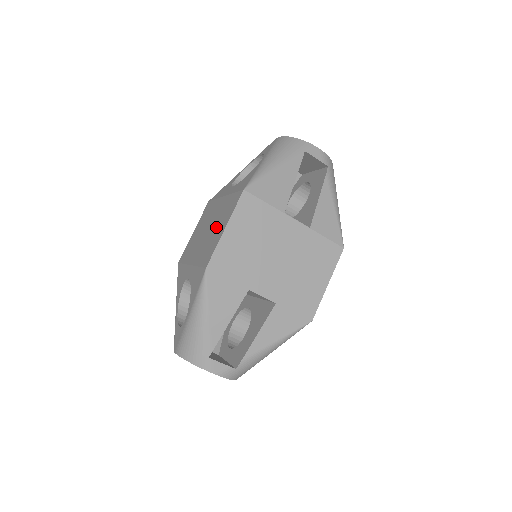
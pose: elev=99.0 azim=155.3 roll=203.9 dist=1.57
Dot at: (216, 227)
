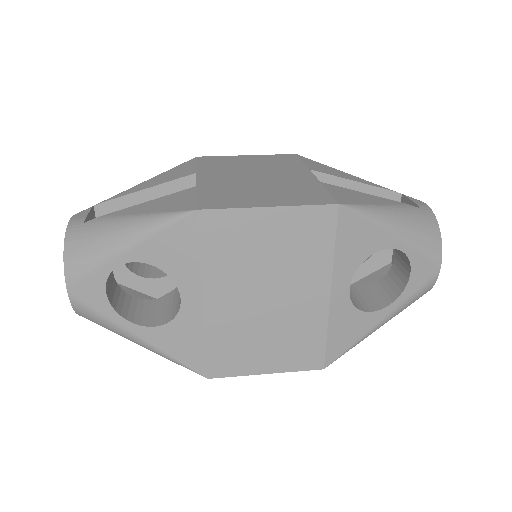
Dot at: occluded
